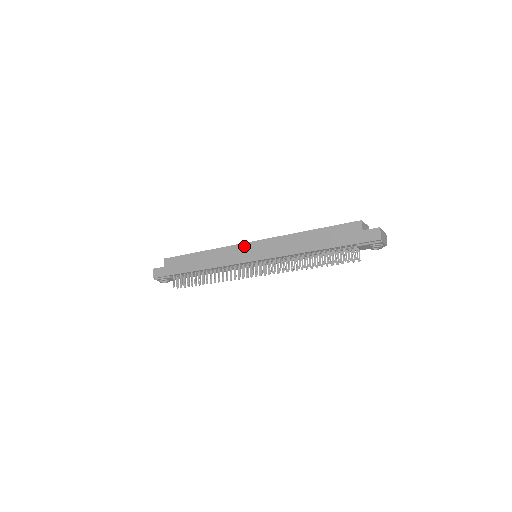
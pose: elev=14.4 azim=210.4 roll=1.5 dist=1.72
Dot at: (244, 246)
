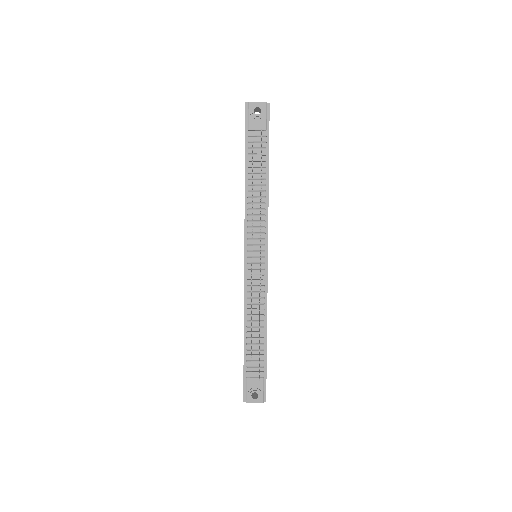
Dot at: occluded
